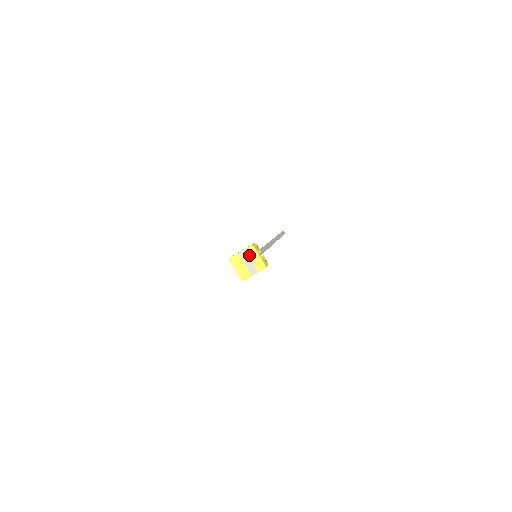
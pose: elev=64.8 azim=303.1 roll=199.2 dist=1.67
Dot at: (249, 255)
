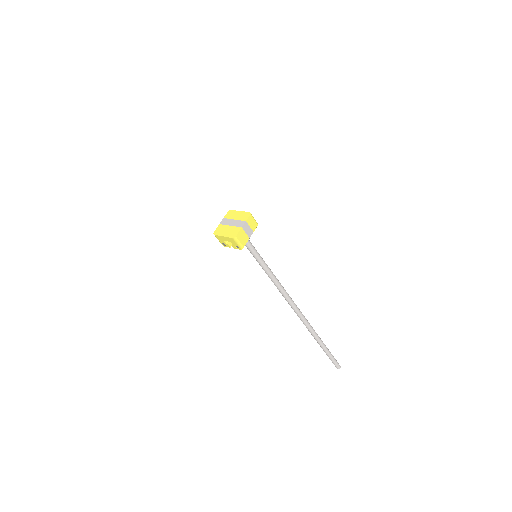
Dot at: (230, 218)
